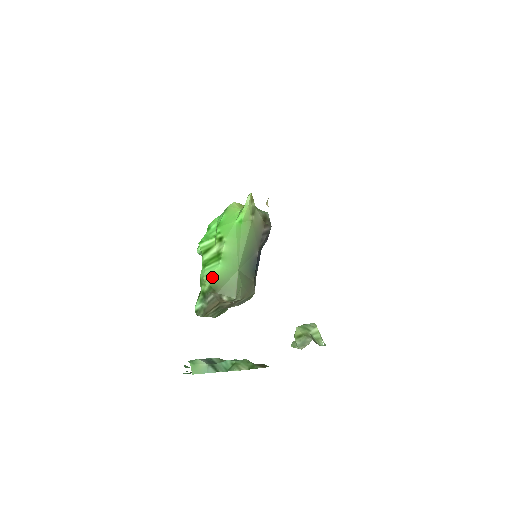
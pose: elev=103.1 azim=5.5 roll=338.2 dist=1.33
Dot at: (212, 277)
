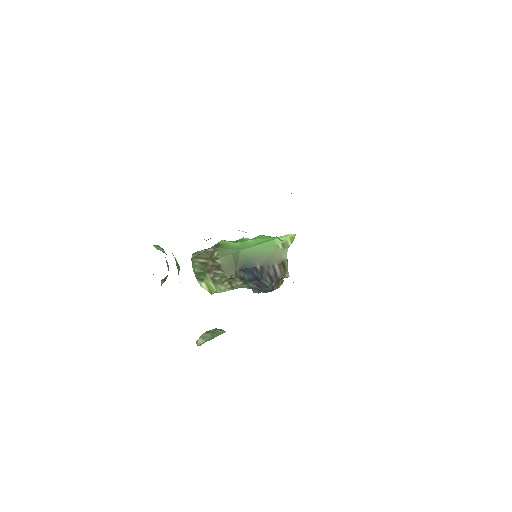
Dot at: (226, 243)
